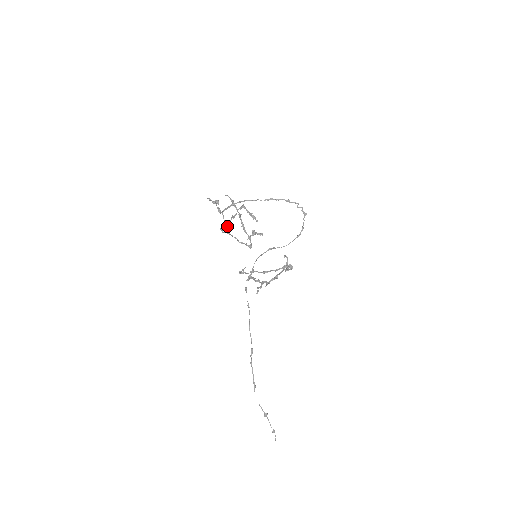
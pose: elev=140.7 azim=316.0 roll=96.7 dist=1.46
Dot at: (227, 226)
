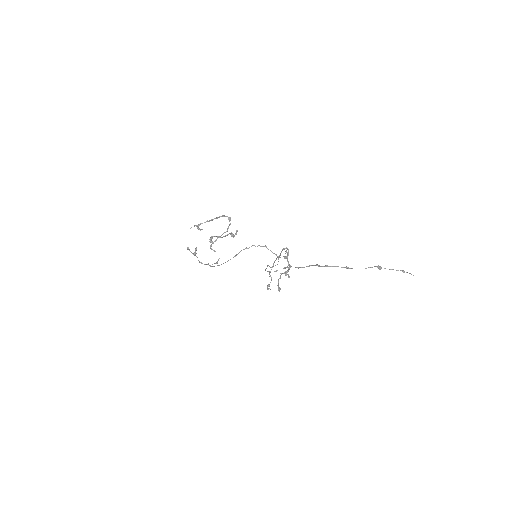
Dot at: (211, 241)
